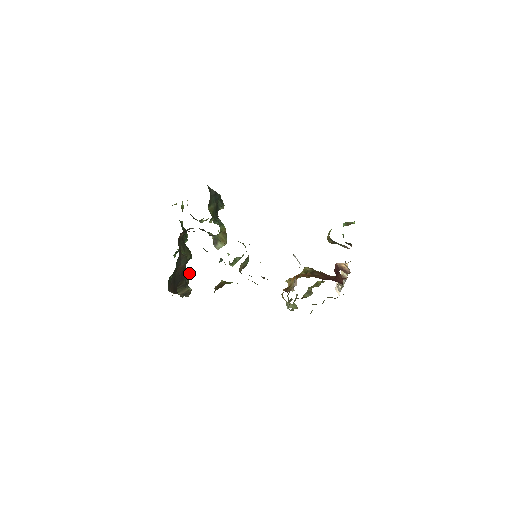
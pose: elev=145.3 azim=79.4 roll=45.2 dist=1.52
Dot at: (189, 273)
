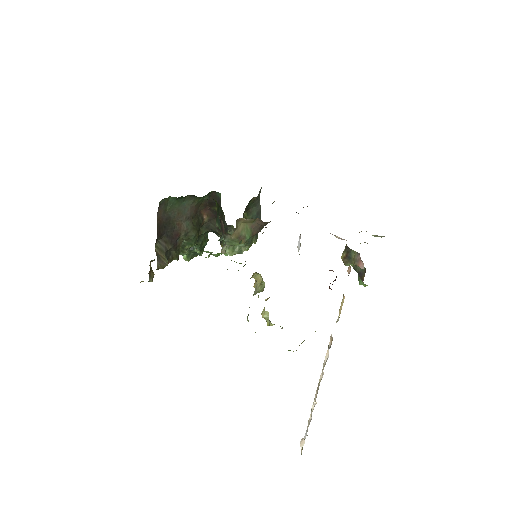
Dot at: (178, 258)
